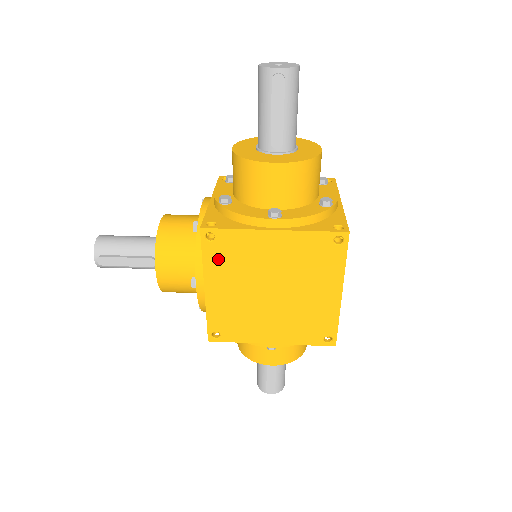
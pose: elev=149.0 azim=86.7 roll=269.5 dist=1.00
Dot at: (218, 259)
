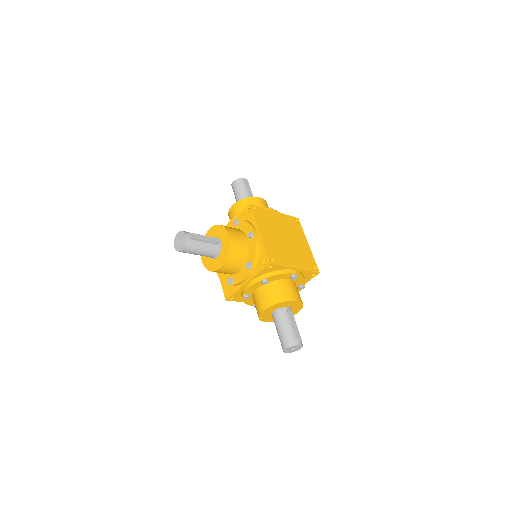
Dot at: (260, 219)
